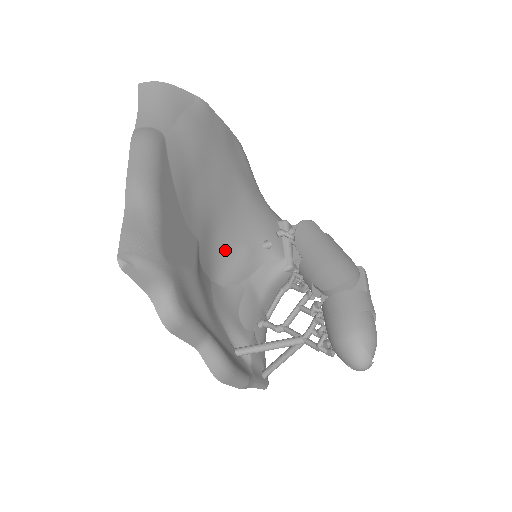
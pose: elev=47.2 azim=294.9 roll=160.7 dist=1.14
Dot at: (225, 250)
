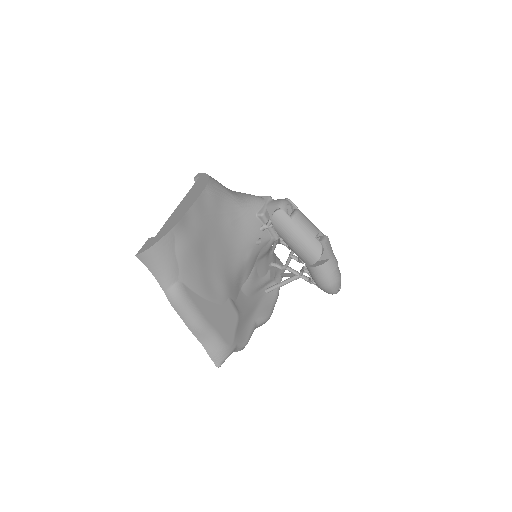
Dot at: (239, 271)
